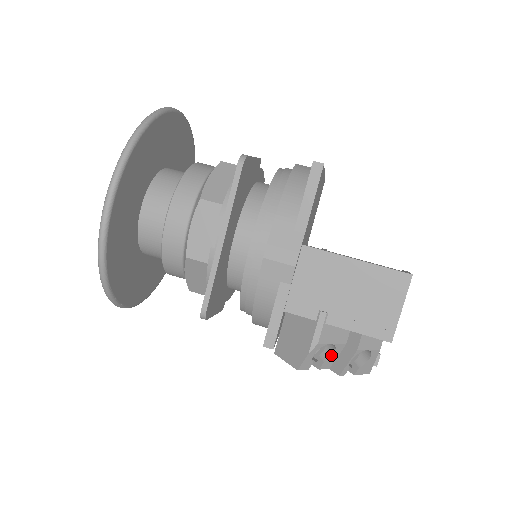
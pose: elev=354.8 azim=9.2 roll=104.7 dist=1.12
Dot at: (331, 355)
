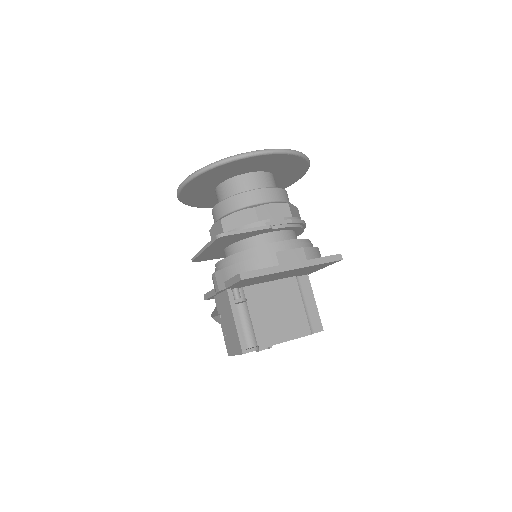
Dot at: occluded
